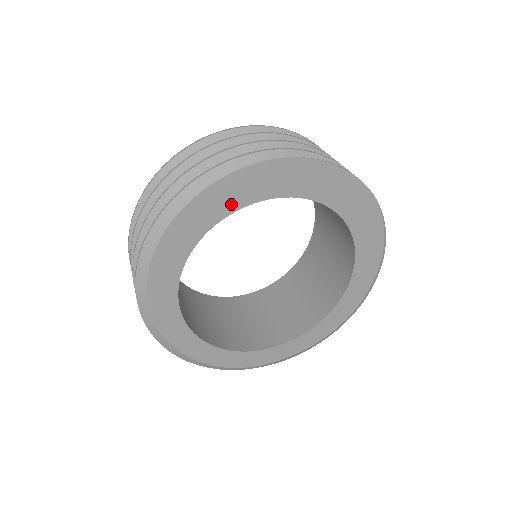
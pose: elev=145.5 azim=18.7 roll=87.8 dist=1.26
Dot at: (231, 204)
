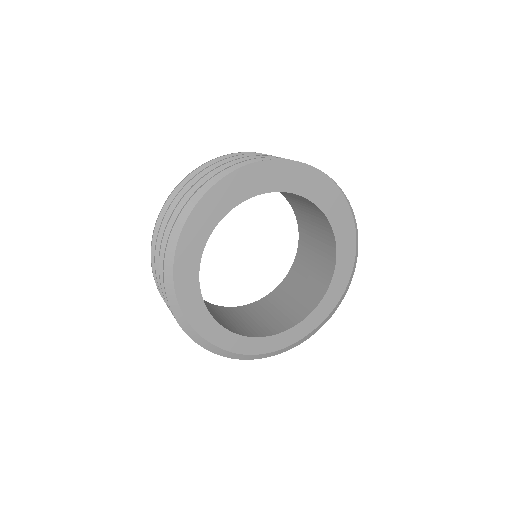
Dot at: (219, 212)
